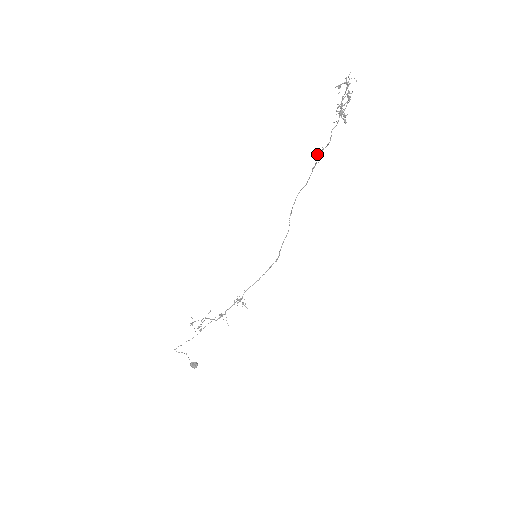
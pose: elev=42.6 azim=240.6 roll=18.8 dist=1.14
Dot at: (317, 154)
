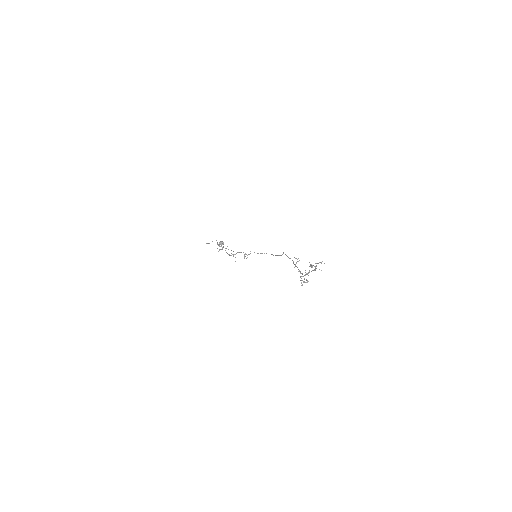
Dot at: occluded
